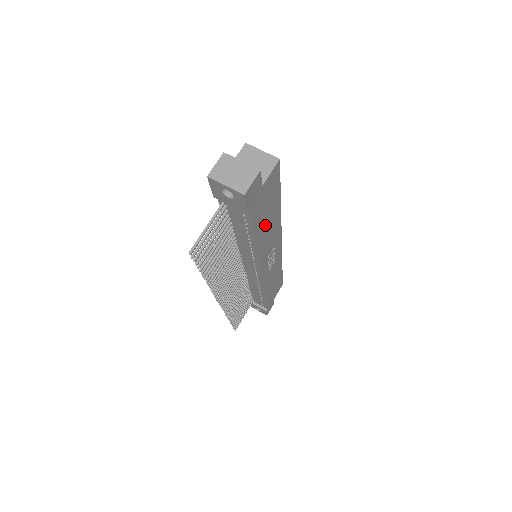
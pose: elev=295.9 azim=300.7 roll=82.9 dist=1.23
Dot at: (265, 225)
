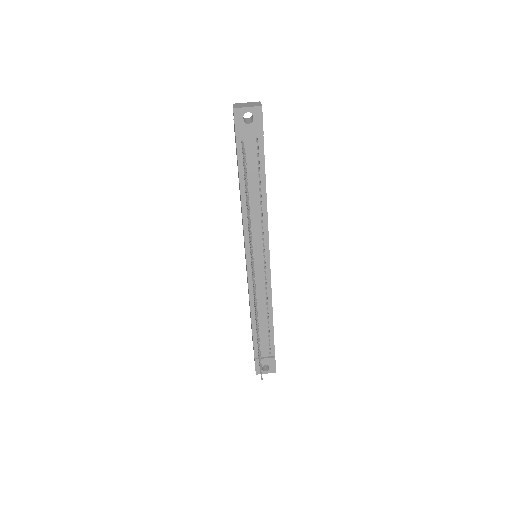
Dot at: occluded
